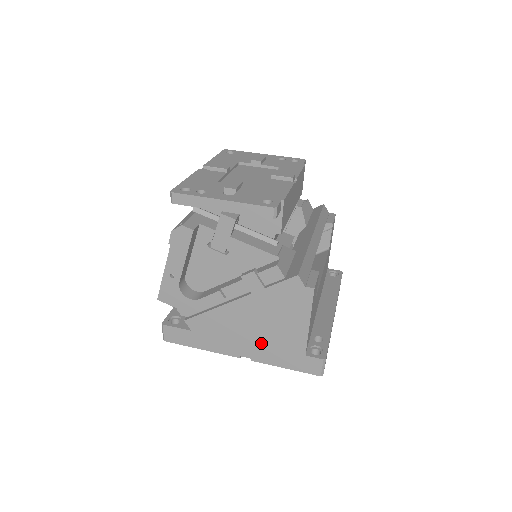
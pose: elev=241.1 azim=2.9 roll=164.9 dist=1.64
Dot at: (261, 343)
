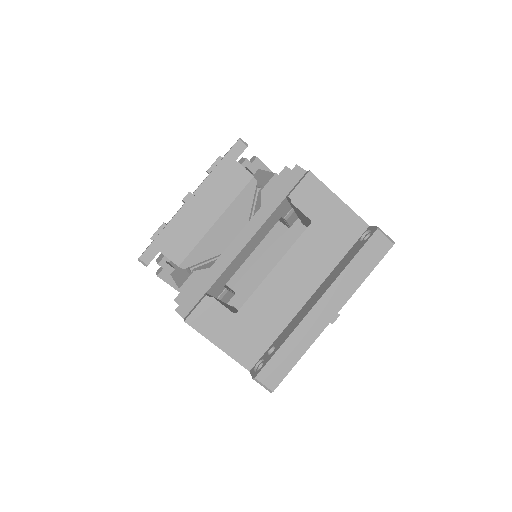
Dot at: occluded
